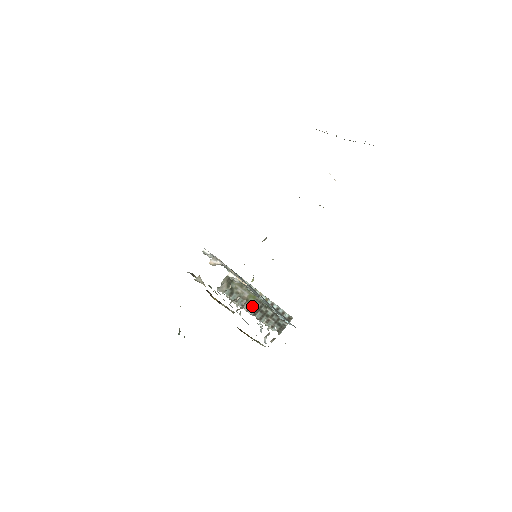
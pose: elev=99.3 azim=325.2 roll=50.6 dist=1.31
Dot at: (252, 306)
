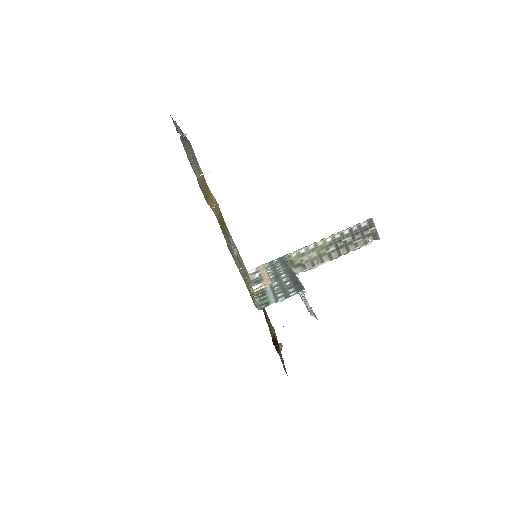
Dot at: (329, 253)
